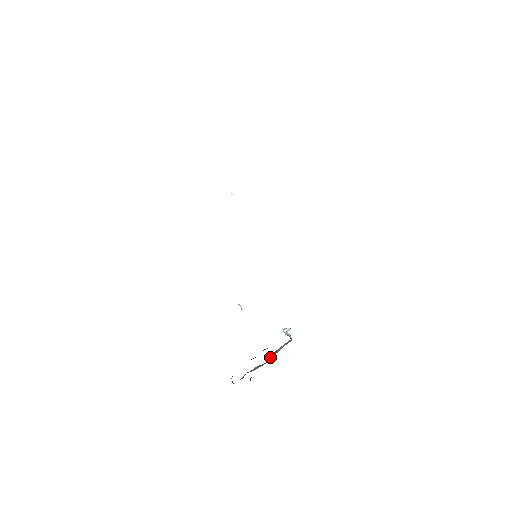
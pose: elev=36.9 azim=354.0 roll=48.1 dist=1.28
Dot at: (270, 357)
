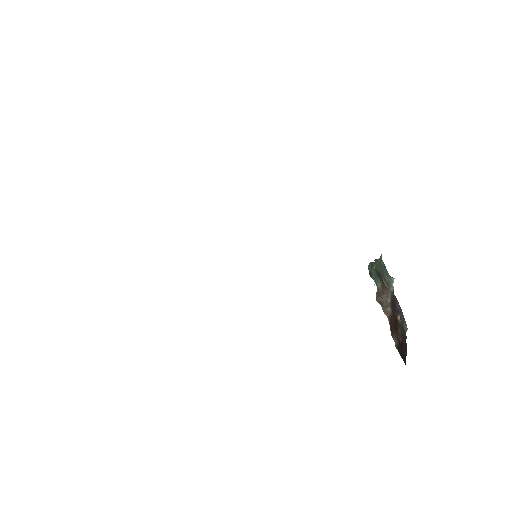
Dot at: (389, 290)
